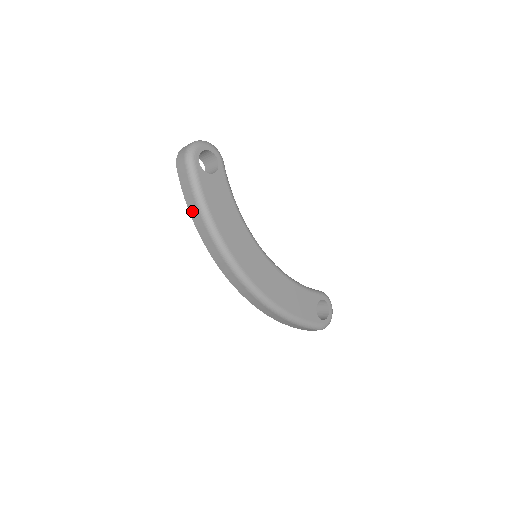
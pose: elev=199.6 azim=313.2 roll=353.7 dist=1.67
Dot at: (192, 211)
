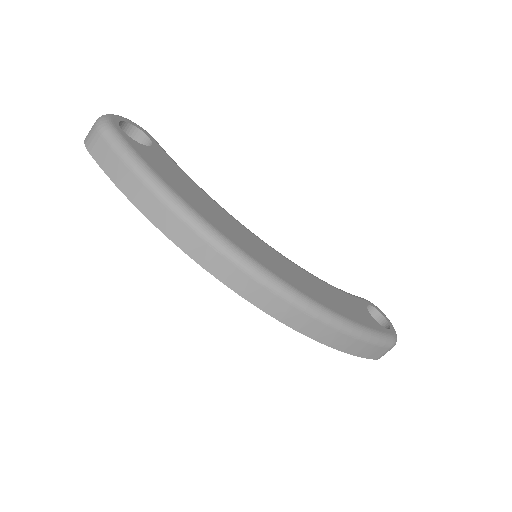
Dot at: (136, 197)
